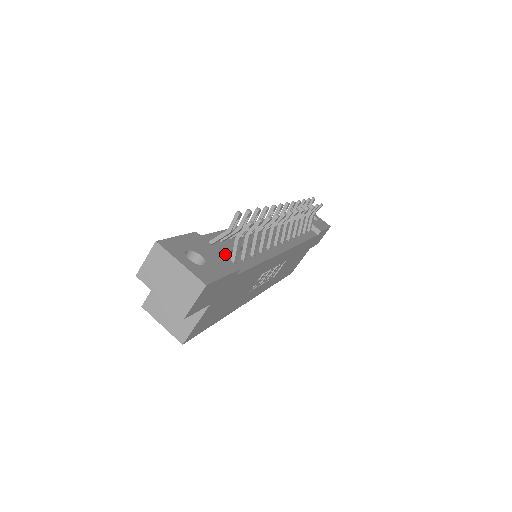
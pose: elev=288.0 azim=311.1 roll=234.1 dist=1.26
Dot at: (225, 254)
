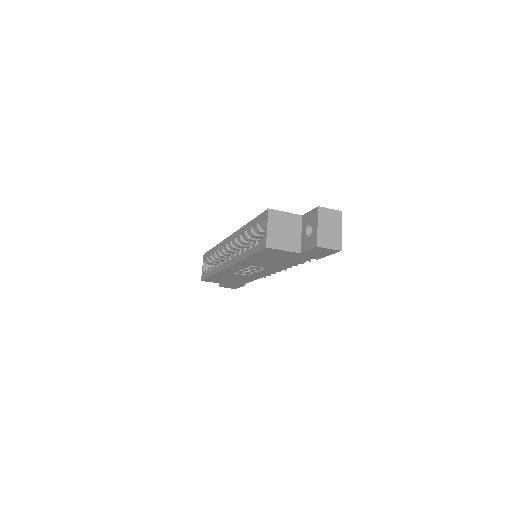
Dot at: occluded
